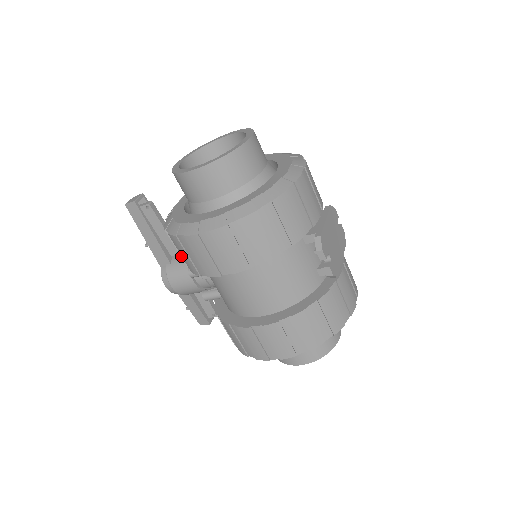
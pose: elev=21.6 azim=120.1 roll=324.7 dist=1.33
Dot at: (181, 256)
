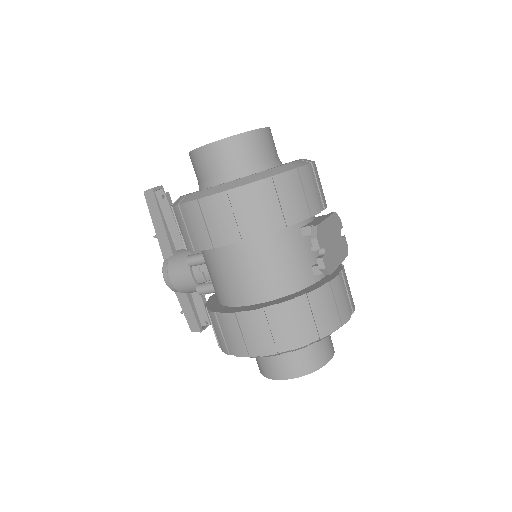
Dot at: (181, 236)
